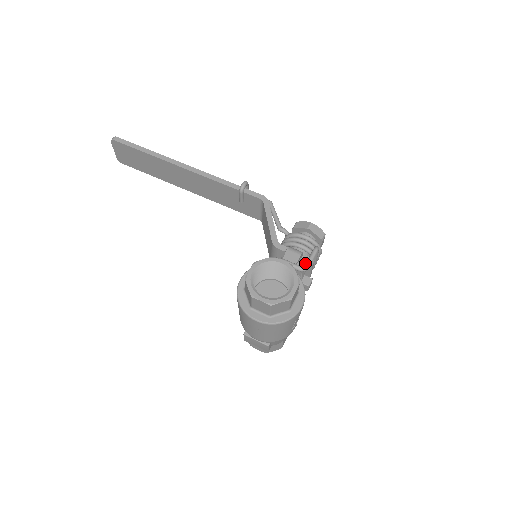
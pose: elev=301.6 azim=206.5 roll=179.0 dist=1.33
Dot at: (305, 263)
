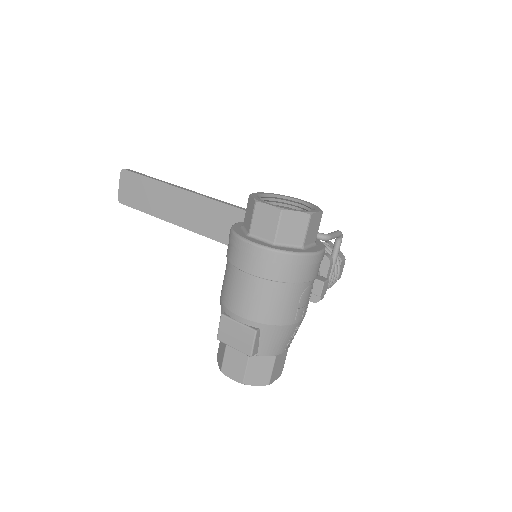
Dot at: (321, 261)
